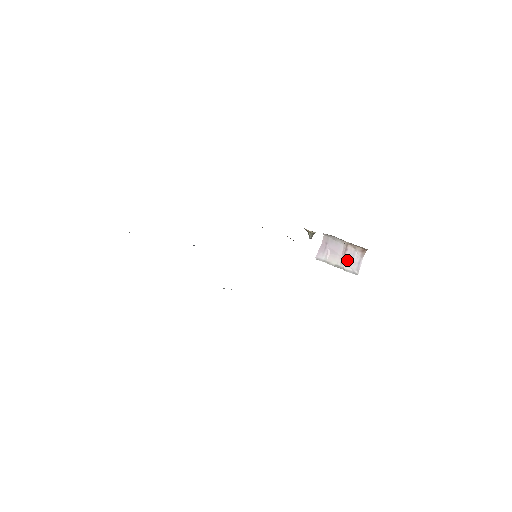
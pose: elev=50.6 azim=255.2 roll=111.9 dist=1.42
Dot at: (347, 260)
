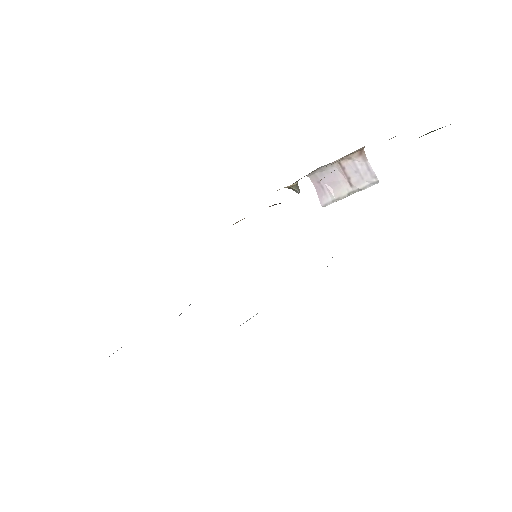
Dot at: (354, 178)
